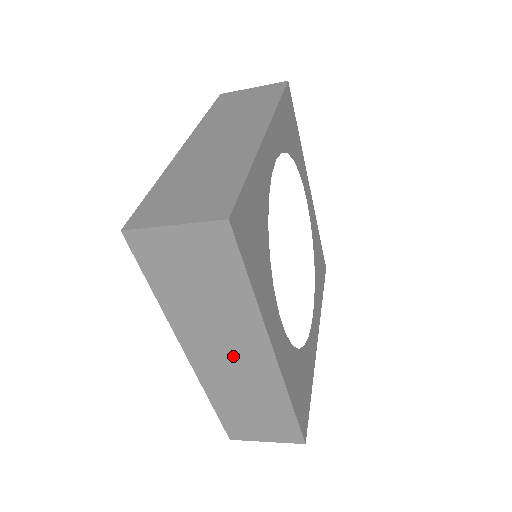
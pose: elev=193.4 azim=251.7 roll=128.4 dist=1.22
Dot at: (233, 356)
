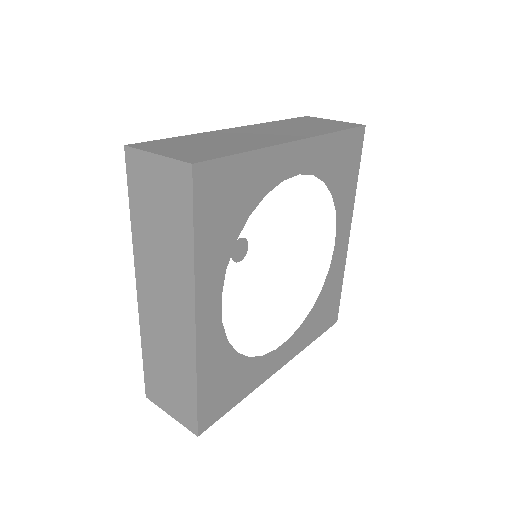
Dot at: occluded
